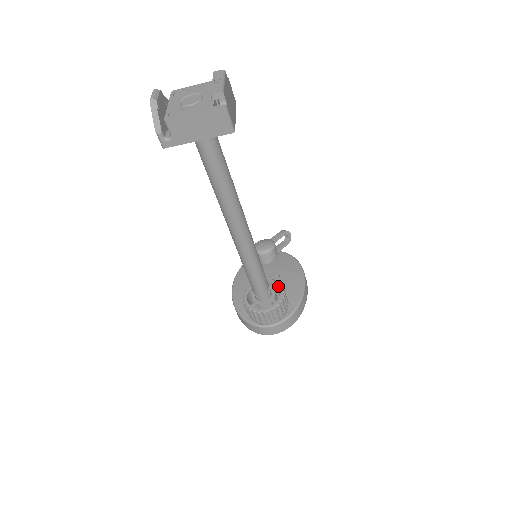
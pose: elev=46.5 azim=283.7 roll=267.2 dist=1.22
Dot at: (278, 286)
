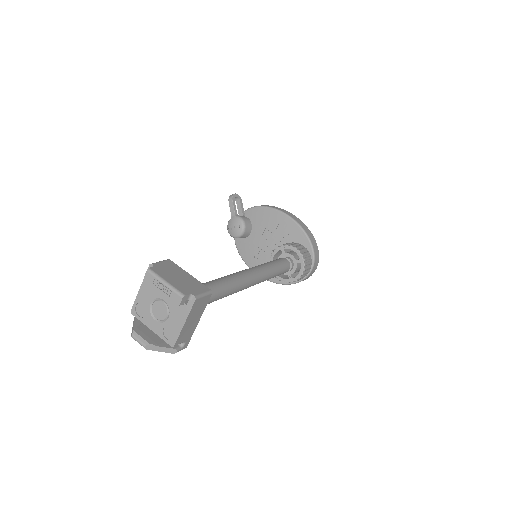
Dot at: (287, 248)
